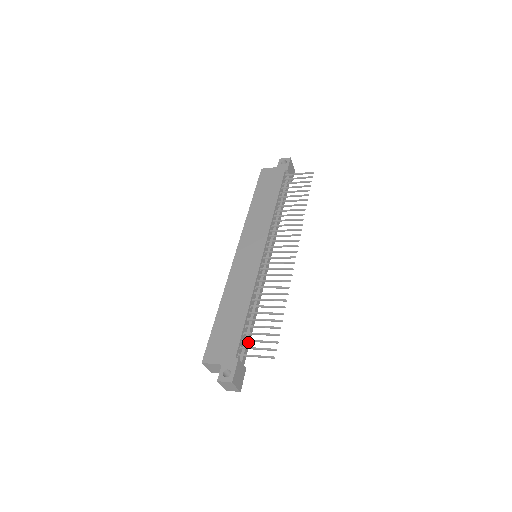
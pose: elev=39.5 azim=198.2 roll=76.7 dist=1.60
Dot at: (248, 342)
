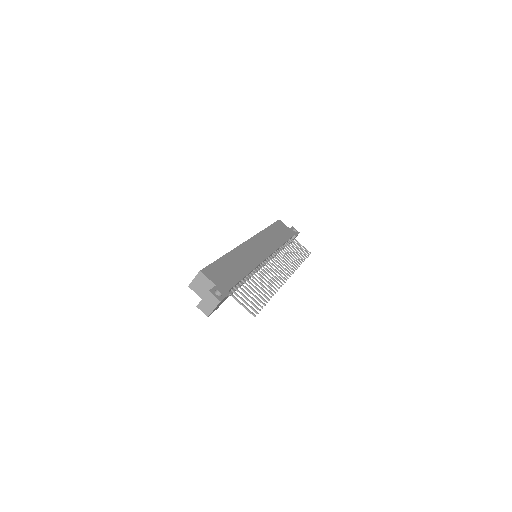
Dot at: (232, 293)
